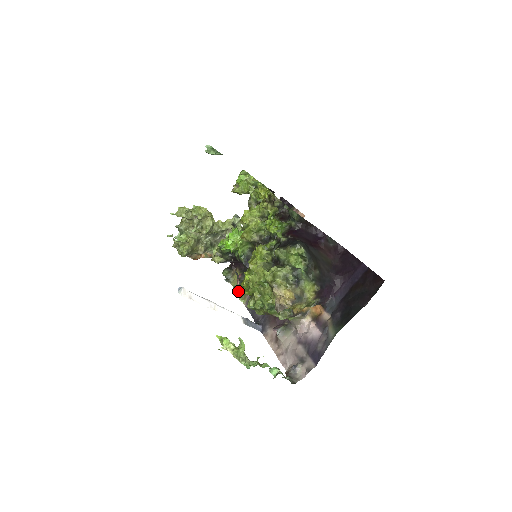
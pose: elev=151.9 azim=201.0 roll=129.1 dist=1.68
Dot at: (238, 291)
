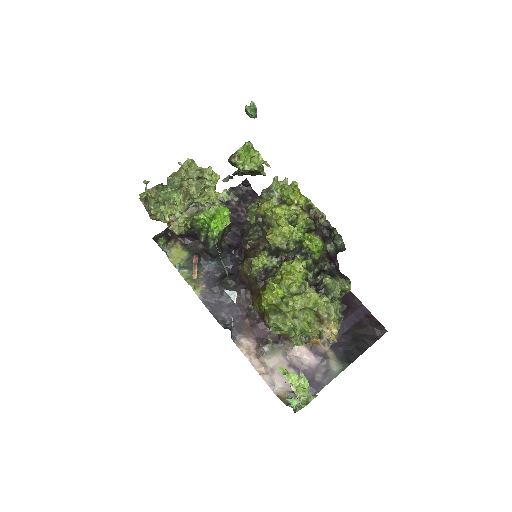
Dot at: (184, 273)
